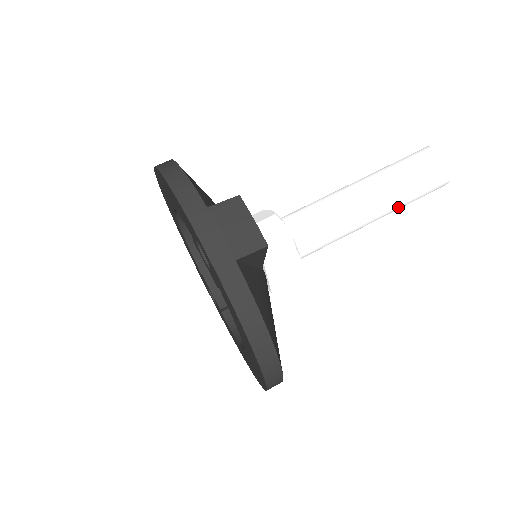
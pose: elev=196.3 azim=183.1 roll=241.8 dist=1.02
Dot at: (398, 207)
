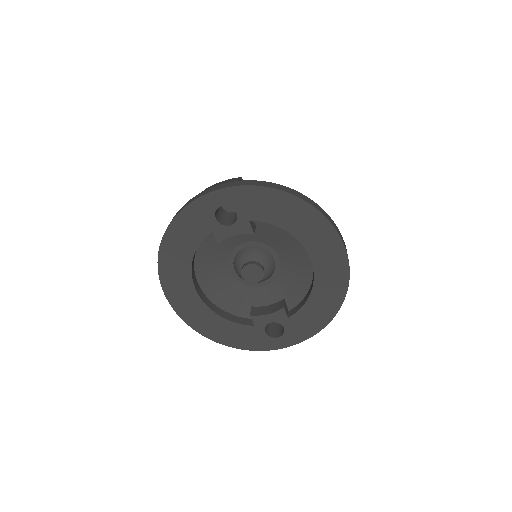
Dot at: occluded
